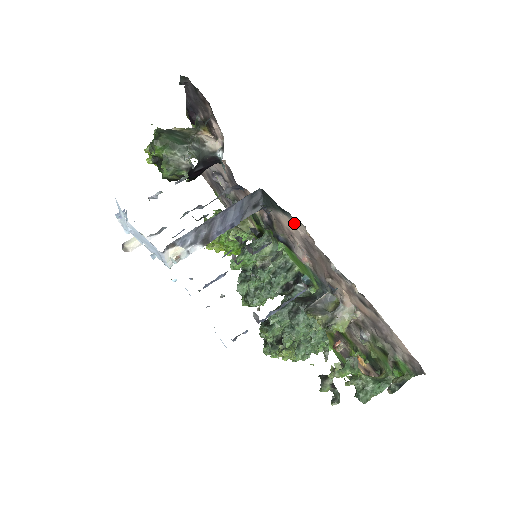
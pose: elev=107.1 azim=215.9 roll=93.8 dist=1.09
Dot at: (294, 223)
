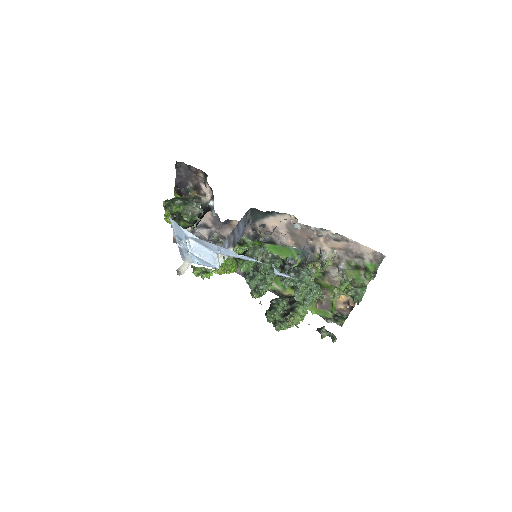
Dot at: (279, 218)
